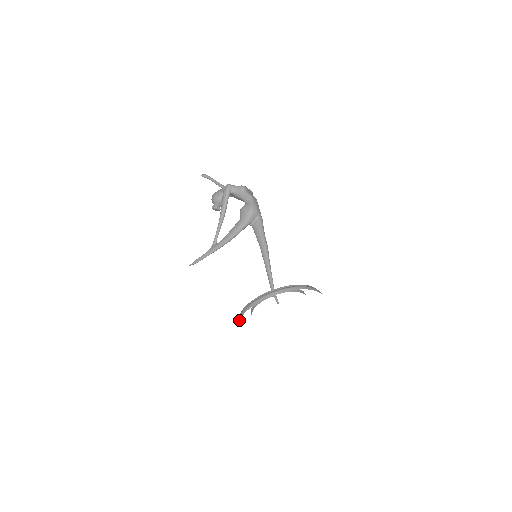
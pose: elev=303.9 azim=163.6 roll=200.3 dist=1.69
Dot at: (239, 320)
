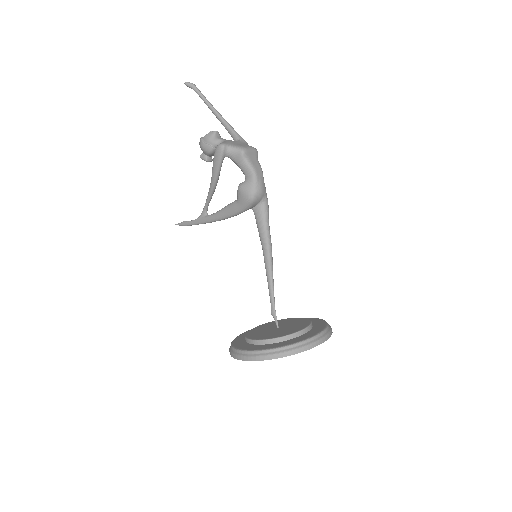
Dot at: (230, 354)
